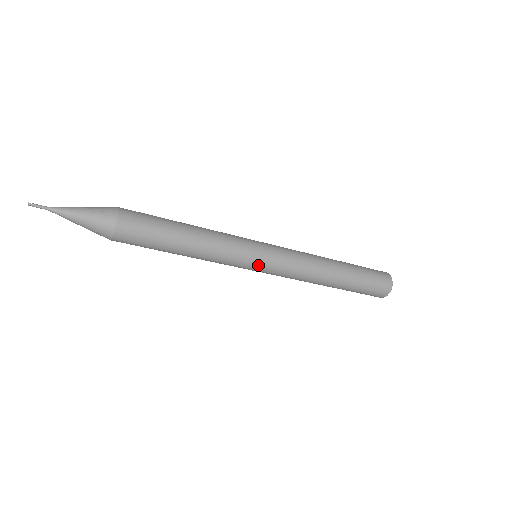
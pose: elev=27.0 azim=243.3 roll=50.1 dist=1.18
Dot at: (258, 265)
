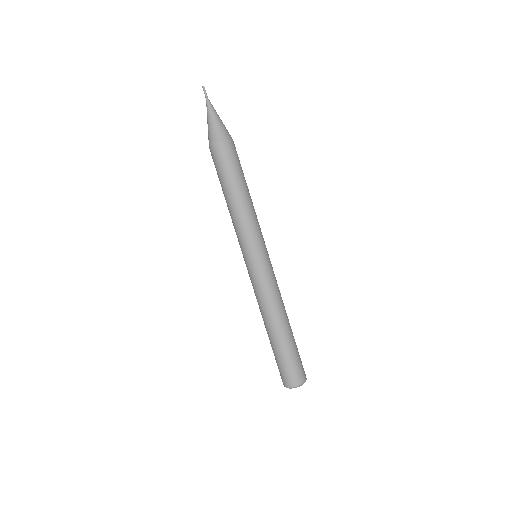
Dot at: (263, 254)
